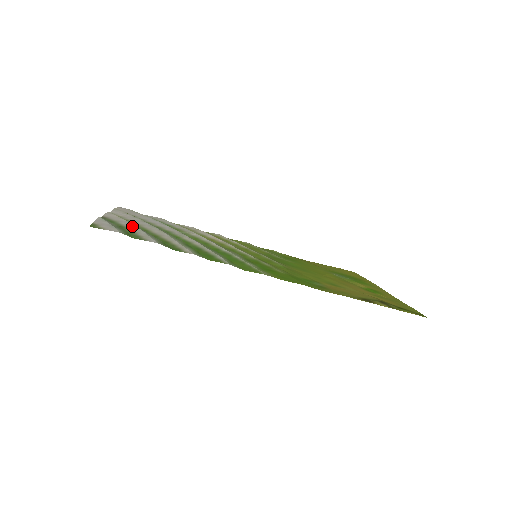
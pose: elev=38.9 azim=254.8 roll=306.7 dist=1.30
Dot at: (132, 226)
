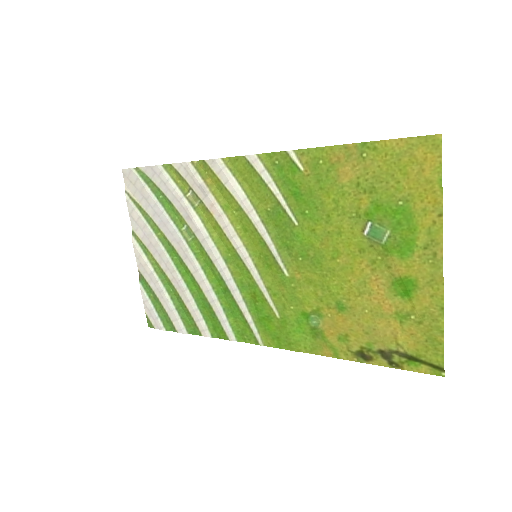
Dot at: (159, 290)
